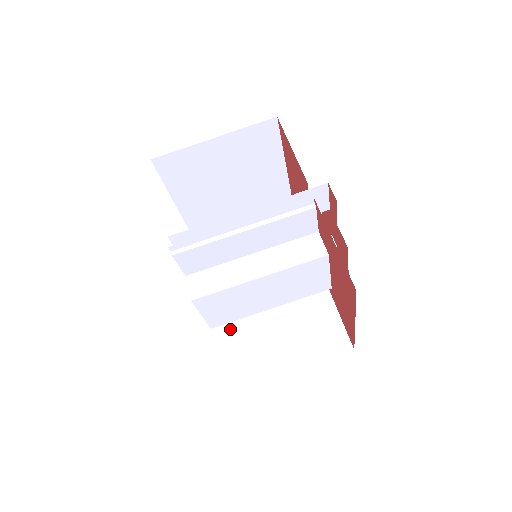
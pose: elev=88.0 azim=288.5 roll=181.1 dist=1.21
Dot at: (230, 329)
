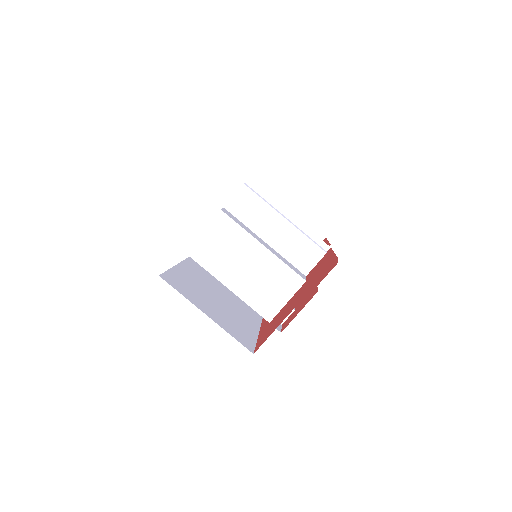
Dot at: (186, 274)
